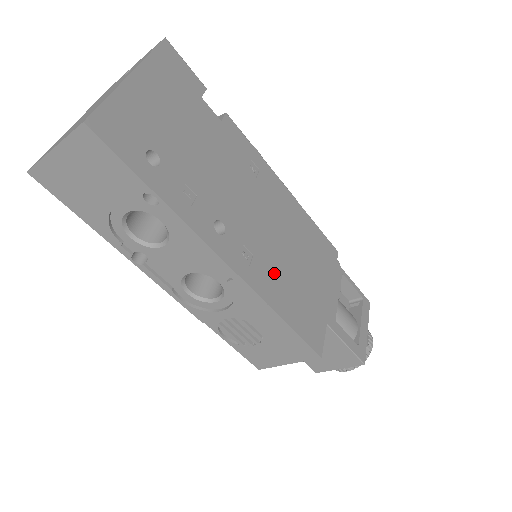
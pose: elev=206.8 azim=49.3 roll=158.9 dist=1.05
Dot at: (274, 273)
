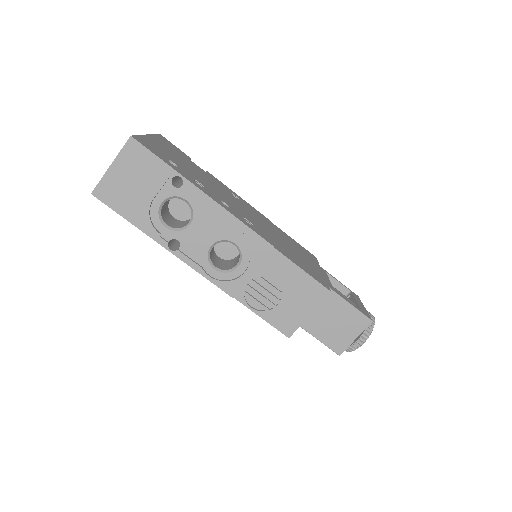
Dot at: (272, 239)
